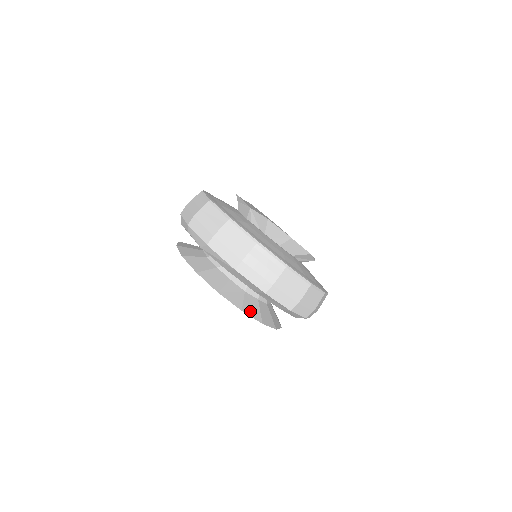
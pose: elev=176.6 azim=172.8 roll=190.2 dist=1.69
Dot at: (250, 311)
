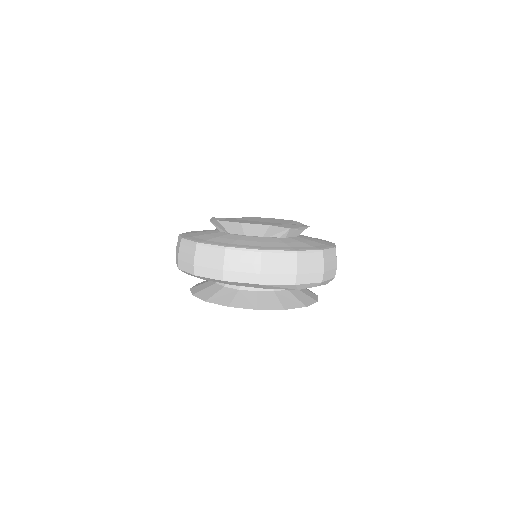
Dot at: (241, 304)
